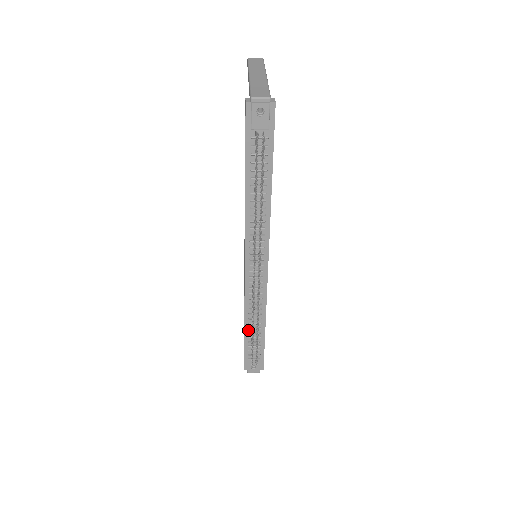
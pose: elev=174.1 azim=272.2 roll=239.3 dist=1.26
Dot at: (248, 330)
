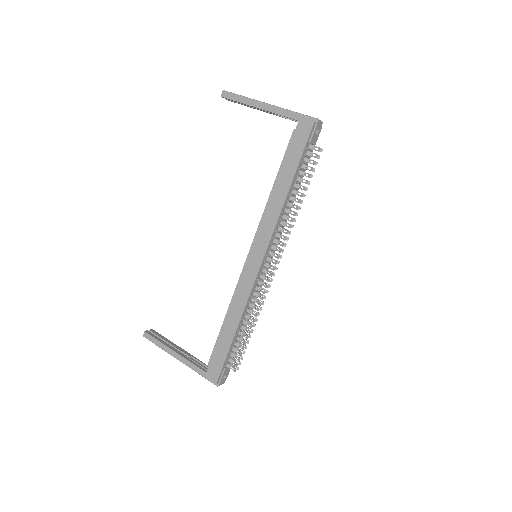
Dot at: (237, 333)
